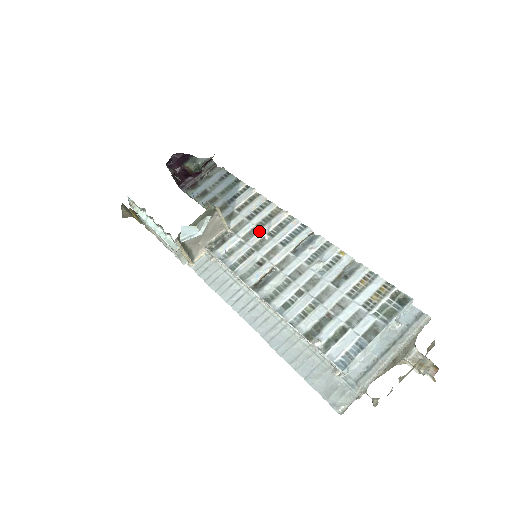
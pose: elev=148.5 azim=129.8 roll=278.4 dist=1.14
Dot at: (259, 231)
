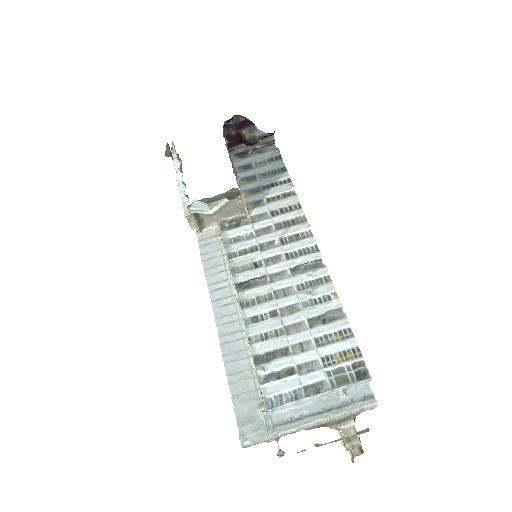
Dot at: (274, 232)
